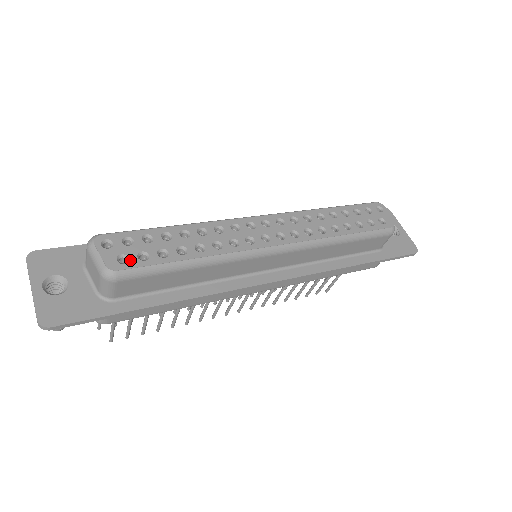
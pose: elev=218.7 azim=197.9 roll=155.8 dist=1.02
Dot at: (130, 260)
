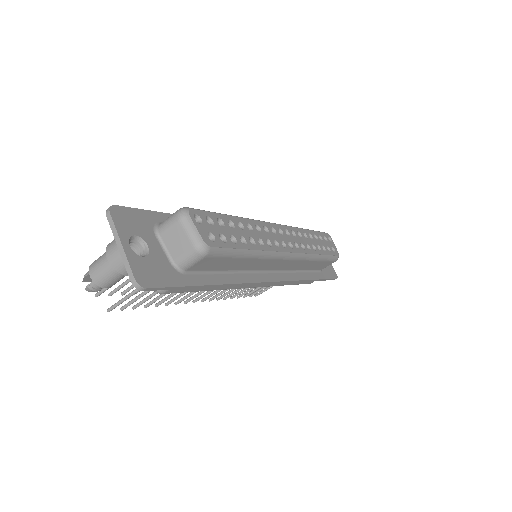
Dot at: (216, 239)
